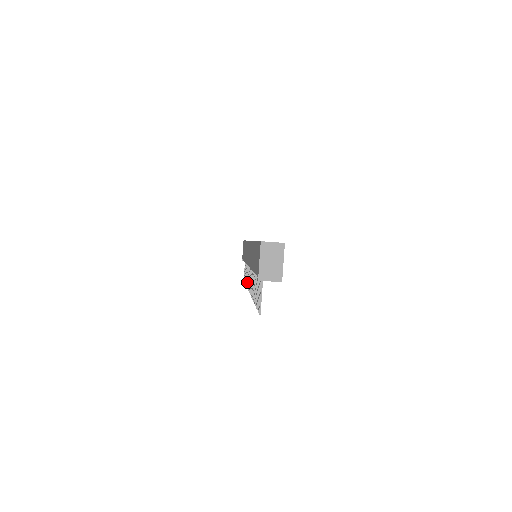
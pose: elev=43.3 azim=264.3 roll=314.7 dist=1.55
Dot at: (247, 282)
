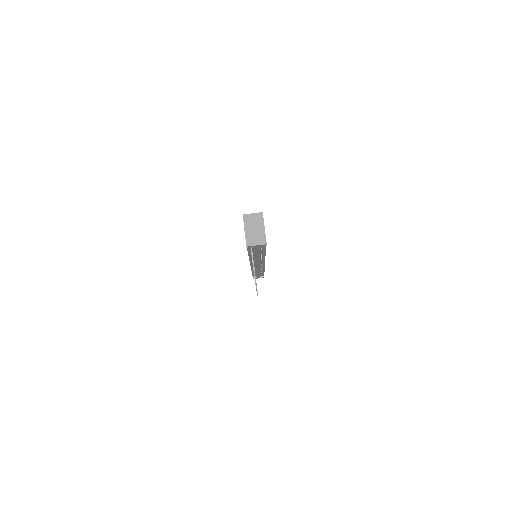
Dot at: occluded
